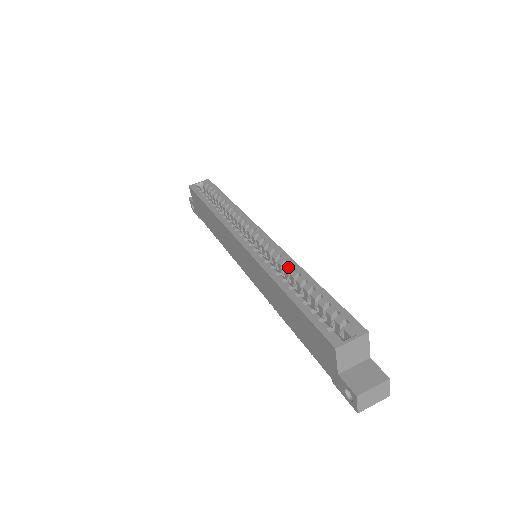
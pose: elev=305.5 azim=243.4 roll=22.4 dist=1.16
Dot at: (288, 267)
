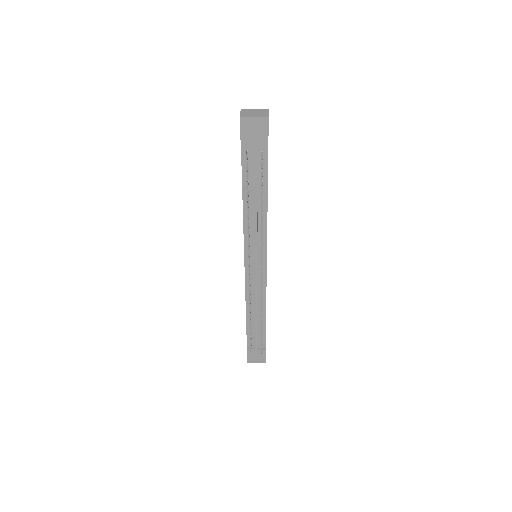
Dot at: occluded
